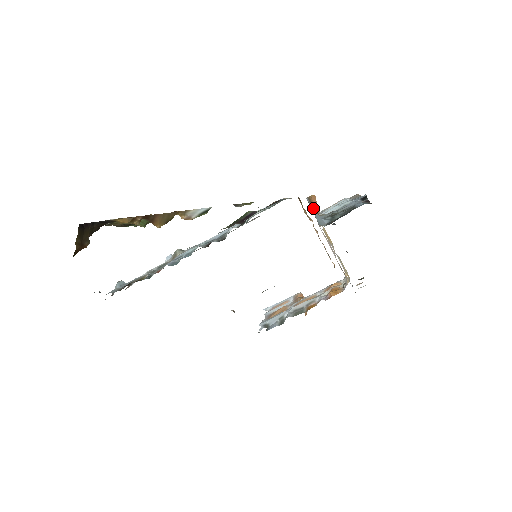
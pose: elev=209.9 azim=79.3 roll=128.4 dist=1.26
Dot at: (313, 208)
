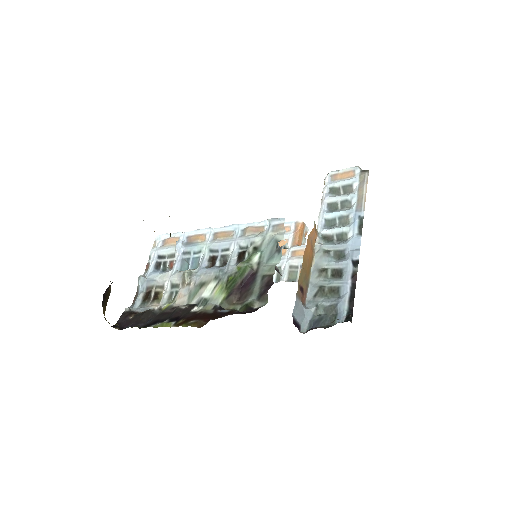
Dot at: (299, 312)
